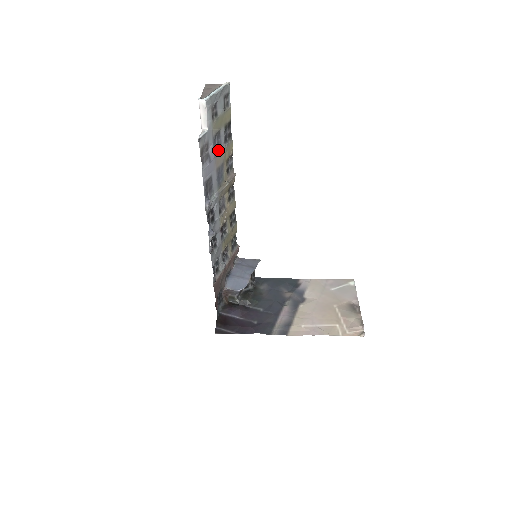
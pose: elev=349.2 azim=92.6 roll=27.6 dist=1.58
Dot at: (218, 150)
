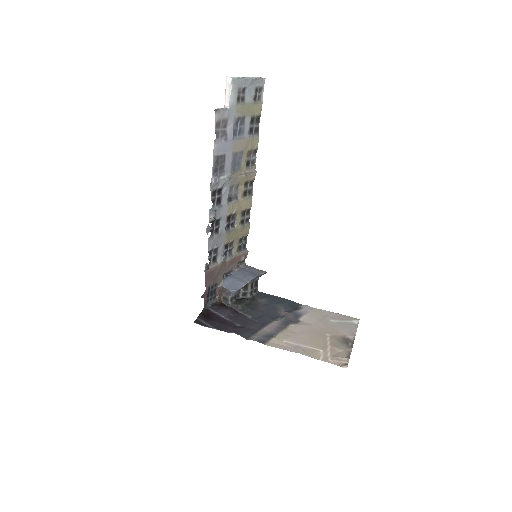
Dot at: (239, 136)
